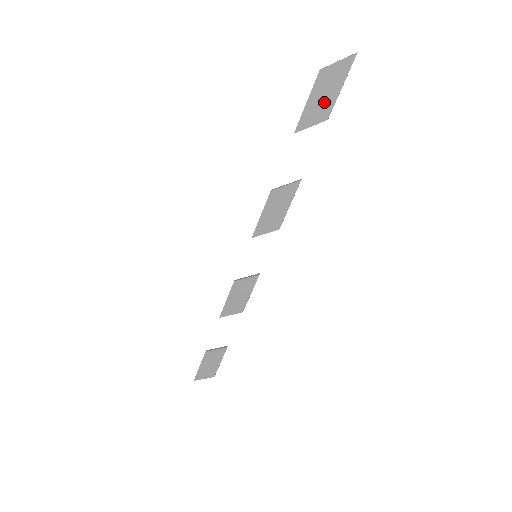
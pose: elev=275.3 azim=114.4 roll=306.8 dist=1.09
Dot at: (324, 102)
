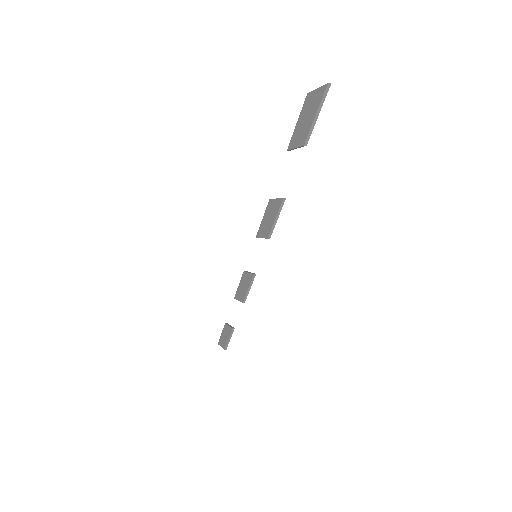
Dot at: (305, 127)
